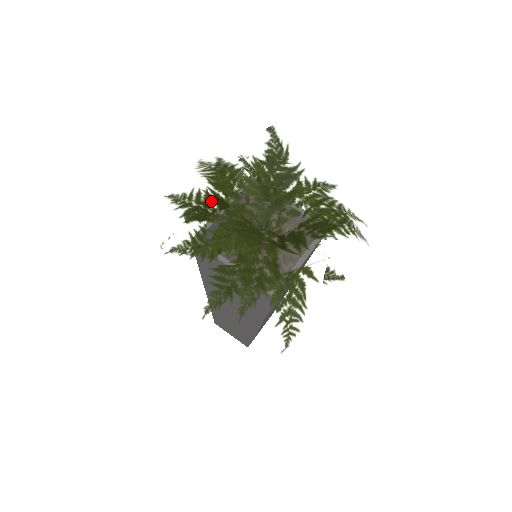
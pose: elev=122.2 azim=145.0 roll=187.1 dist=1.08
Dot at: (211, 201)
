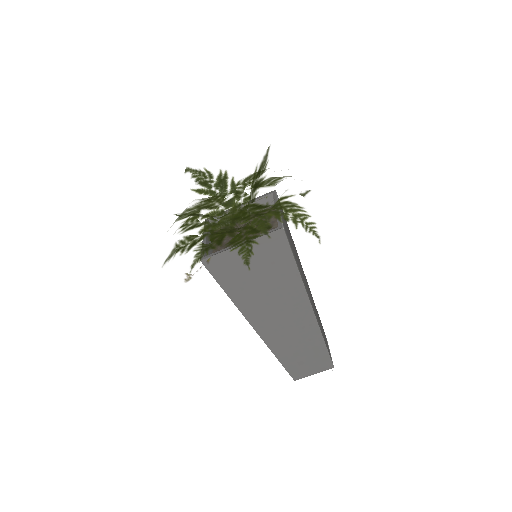
Dot at: occluded
